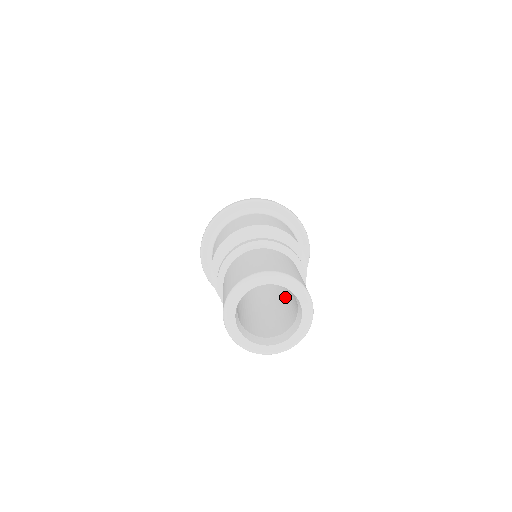
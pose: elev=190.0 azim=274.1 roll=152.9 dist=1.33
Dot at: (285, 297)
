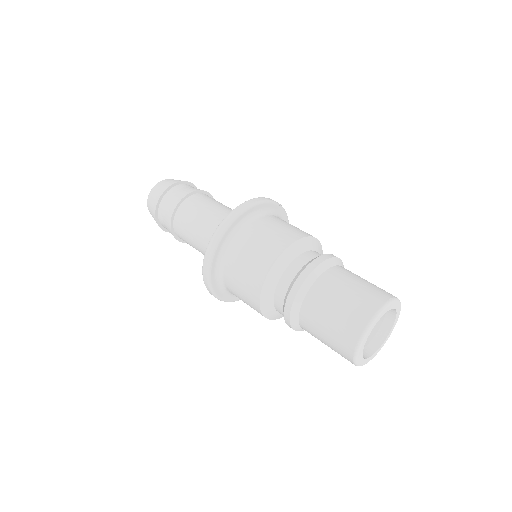
Dot at: occluded
